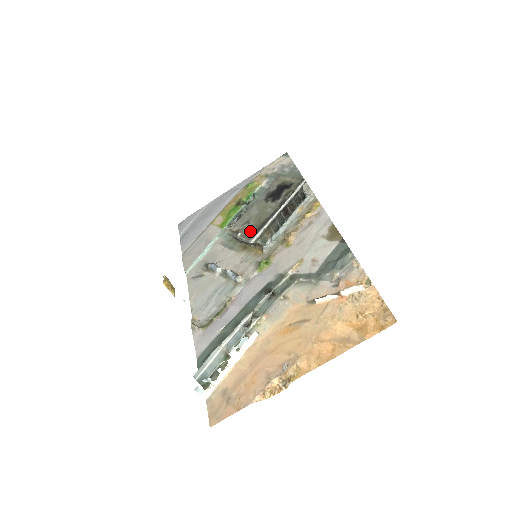
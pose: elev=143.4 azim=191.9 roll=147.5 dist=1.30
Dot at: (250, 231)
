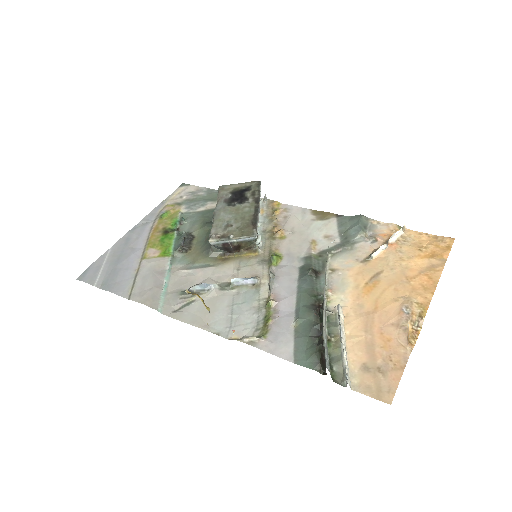
Dot at: (244, 229)
